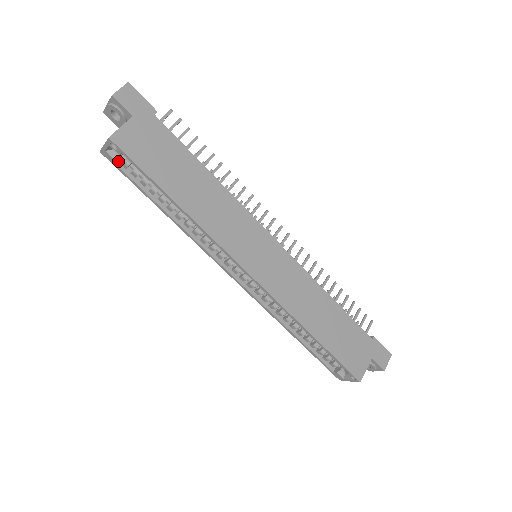
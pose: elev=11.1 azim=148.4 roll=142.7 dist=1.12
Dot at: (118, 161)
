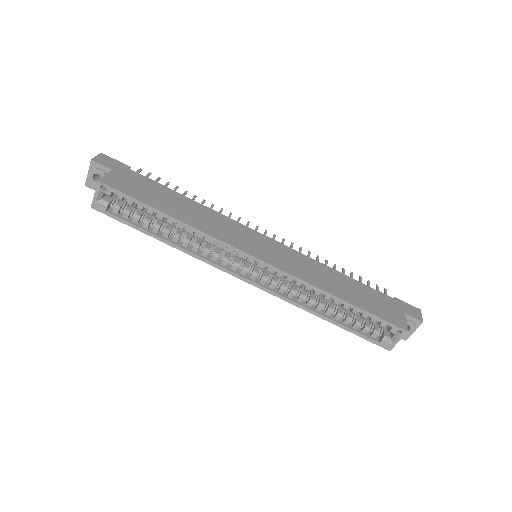
Dot at: (109, 210)
